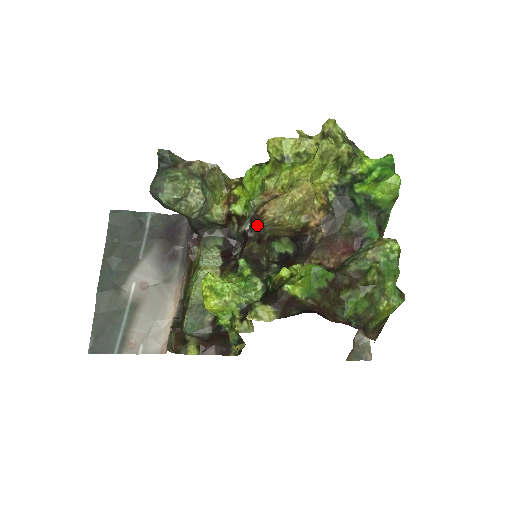
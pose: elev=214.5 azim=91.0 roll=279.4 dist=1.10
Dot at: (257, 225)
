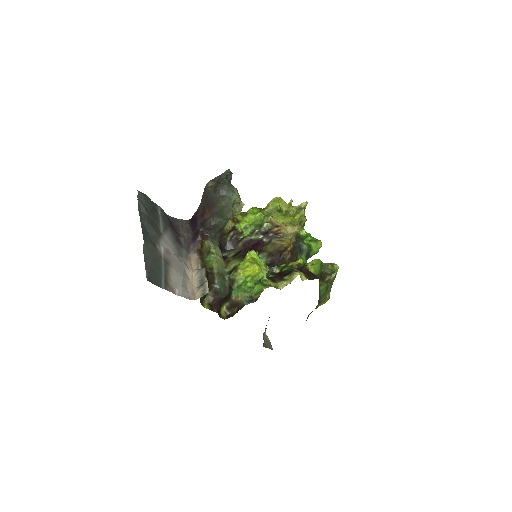
Dot at: (279, 235)
